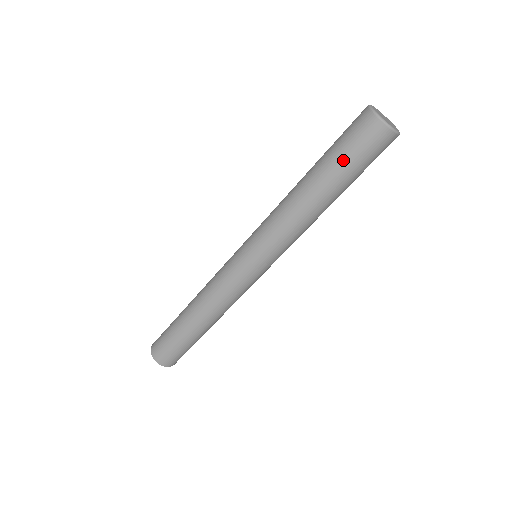
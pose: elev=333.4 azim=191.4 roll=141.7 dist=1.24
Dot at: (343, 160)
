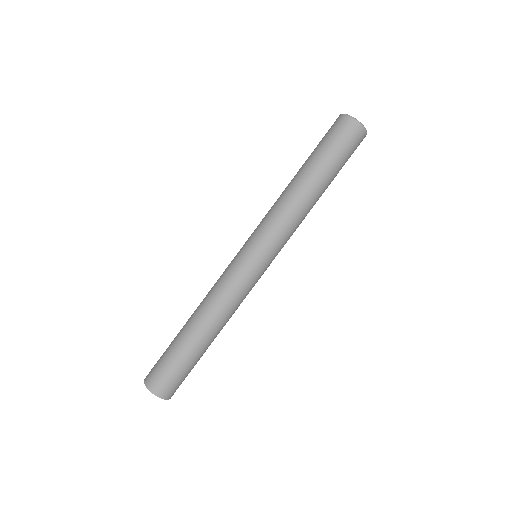
Dot at: (326, 151)
